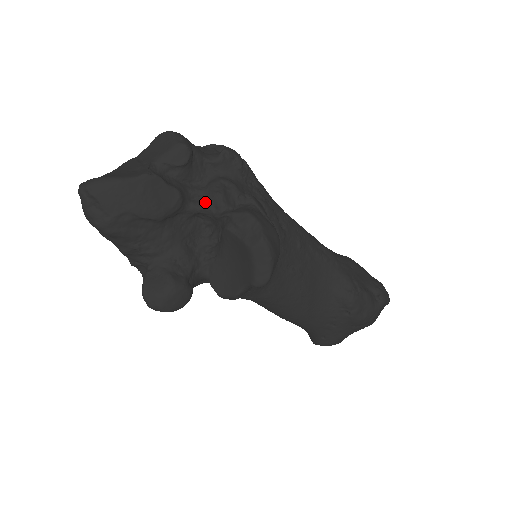
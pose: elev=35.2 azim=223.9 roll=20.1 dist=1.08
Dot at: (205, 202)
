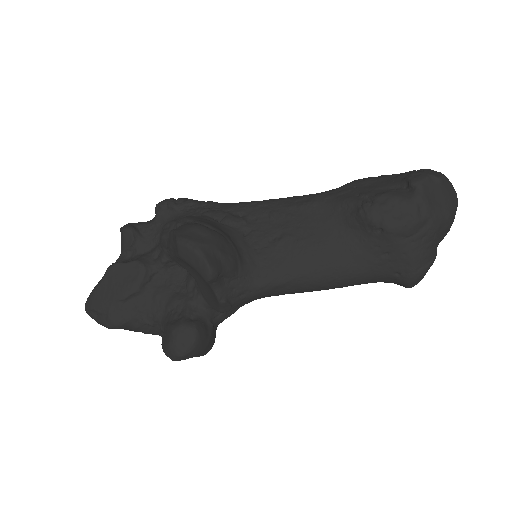
Dot at: (162, 252)
